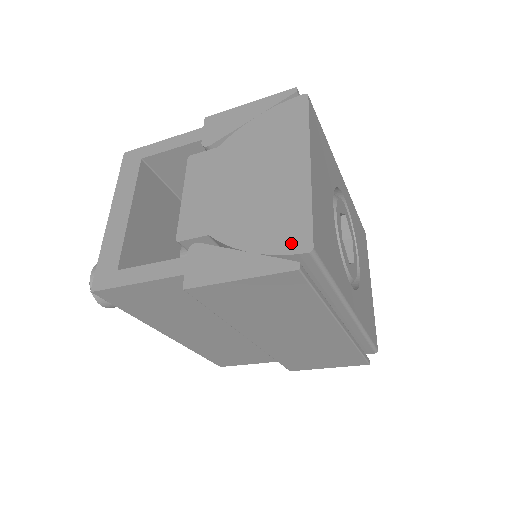
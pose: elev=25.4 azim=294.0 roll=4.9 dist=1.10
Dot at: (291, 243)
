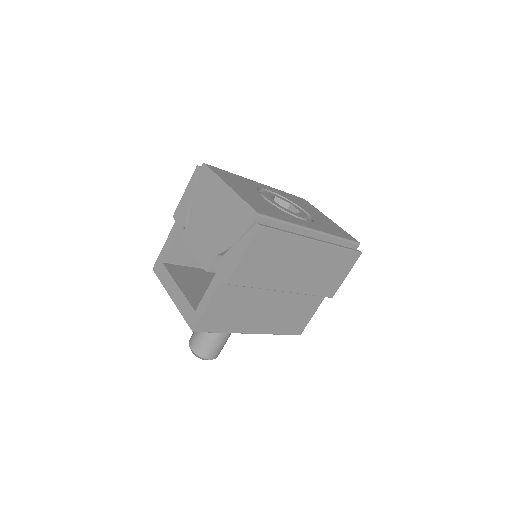
Dot at: (248, 220)
